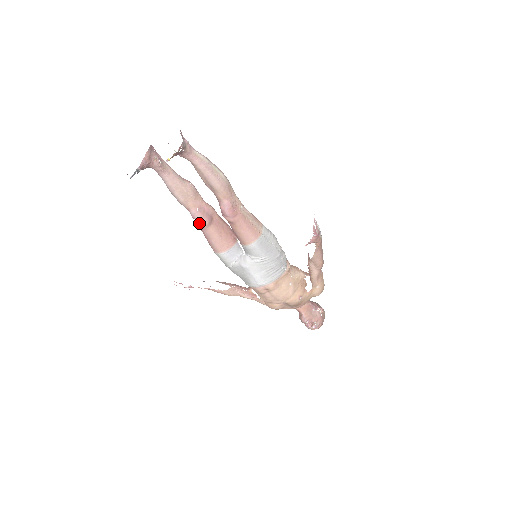
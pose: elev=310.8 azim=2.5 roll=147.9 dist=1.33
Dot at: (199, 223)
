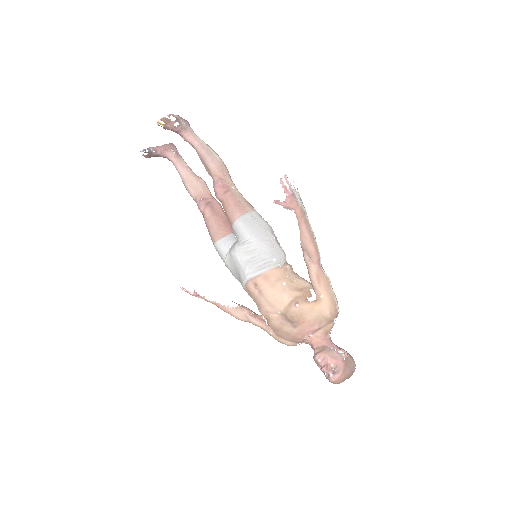
Dot at: (201, 212)
